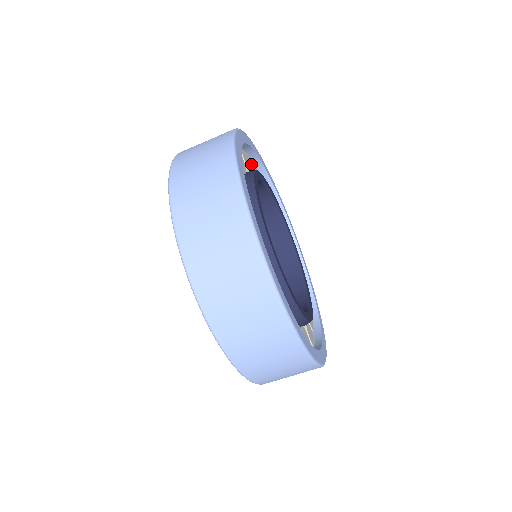
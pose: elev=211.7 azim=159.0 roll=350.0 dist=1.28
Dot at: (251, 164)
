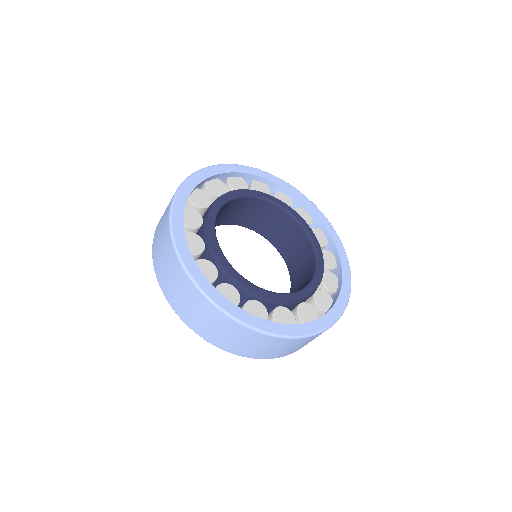
Dot at: (274, 193)
